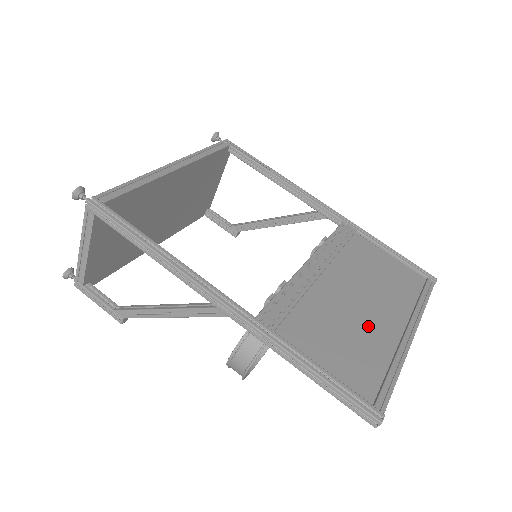
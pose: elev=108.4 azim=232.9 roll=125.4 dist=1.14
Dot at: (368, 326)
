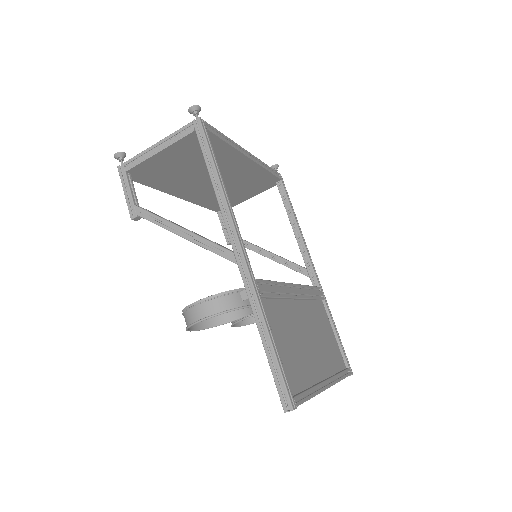
Dot at: (307, 355)
